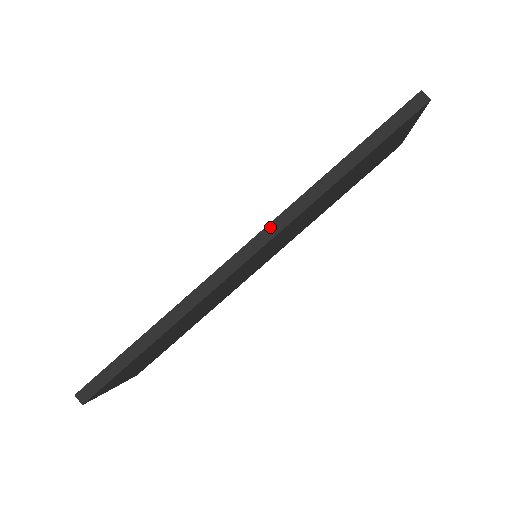
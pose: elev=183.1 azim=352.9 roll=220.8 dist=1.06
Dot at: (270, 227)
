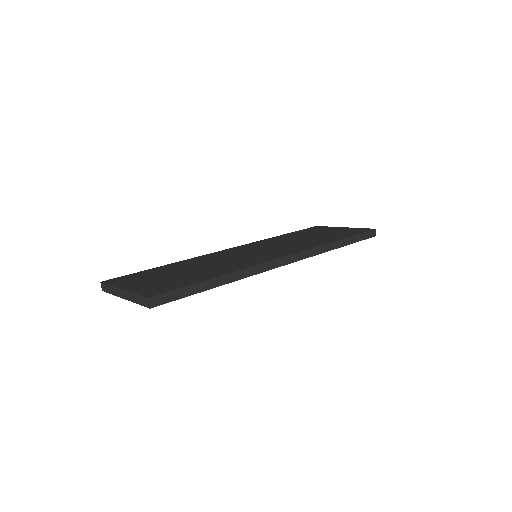
Dot at: (302, 253)
